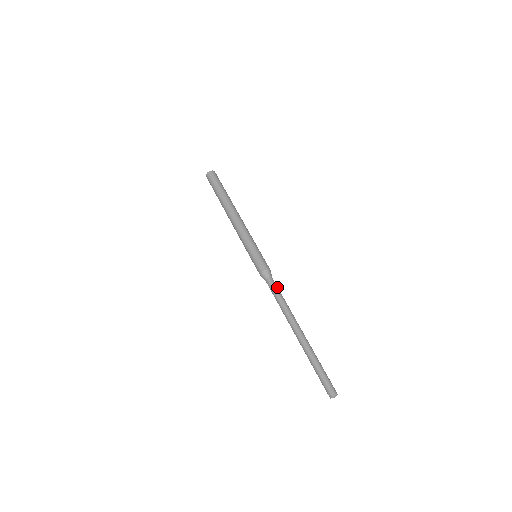
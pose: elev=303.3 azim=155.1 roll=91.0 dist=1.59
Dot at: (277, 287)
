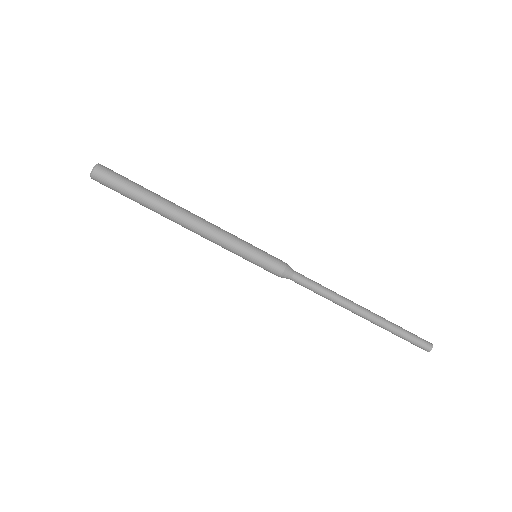
Dot at: (308, 283)
